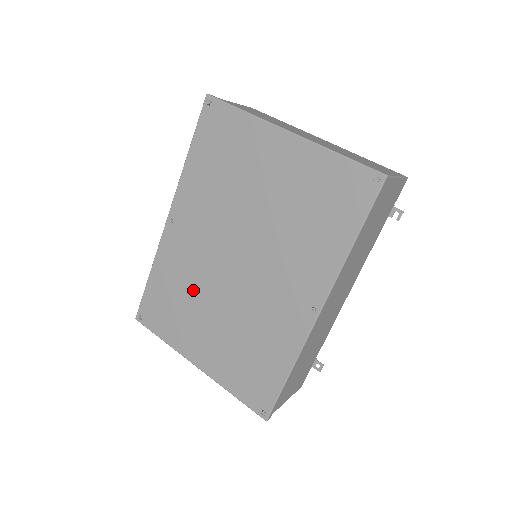
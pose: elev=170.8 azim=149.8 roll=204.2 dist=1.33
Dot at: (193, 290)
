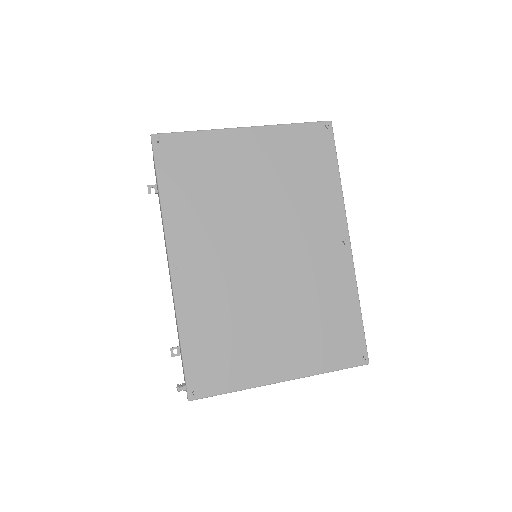
Dot at: (238, 312)
